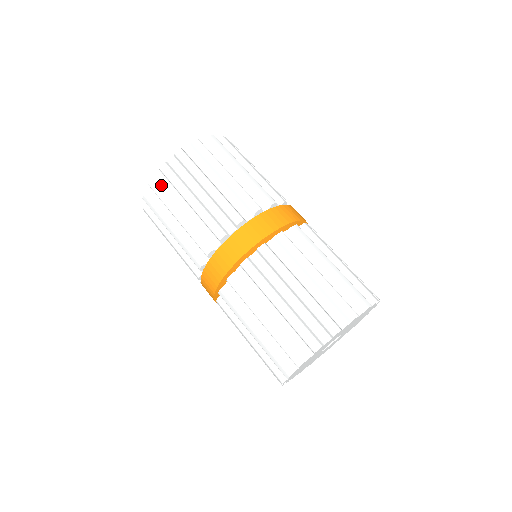
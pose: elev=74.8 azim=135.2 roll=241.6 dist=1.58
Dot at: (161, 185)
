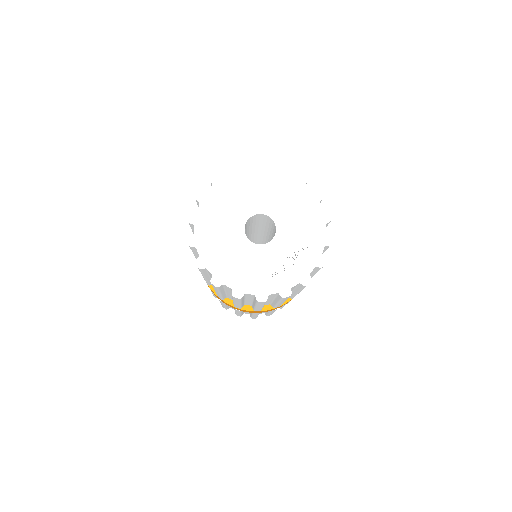
Dot at: occluded
